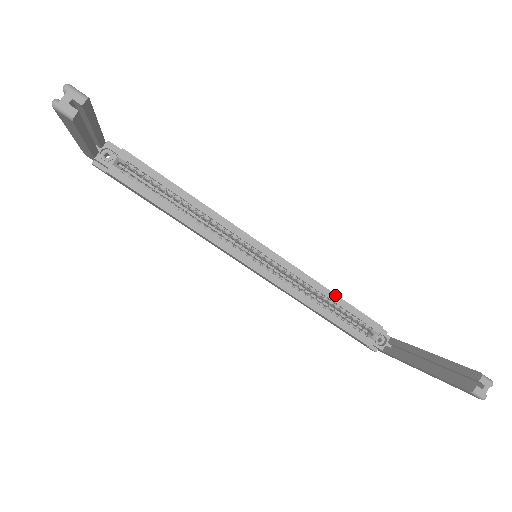
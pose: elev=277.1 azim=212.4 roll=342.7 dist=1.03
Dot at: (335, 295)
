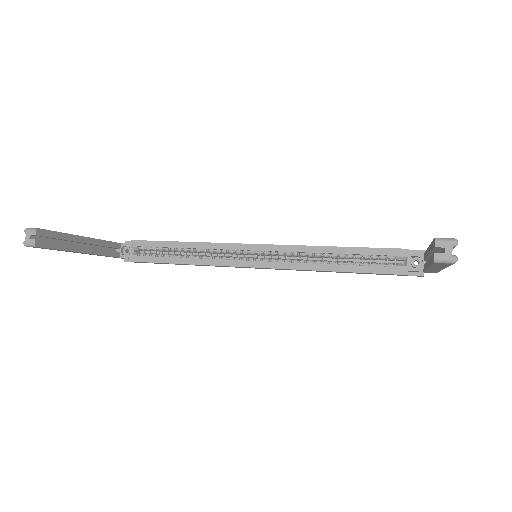
Dot at: (341, 248)
